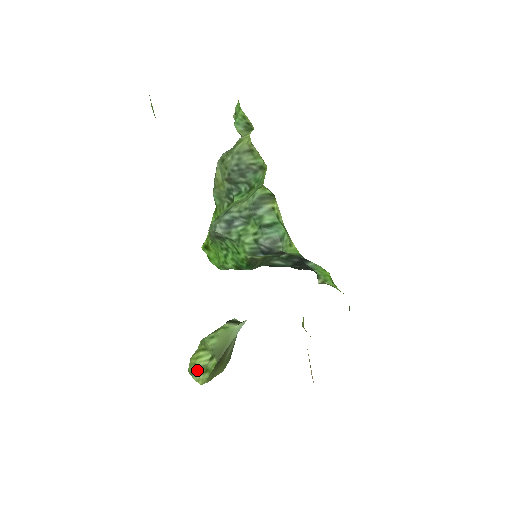
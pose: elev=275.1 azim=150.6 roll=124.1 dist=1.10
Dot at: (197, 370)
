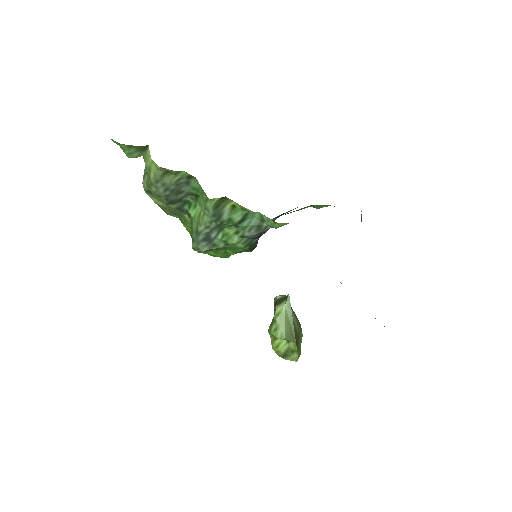
Dot at: (285, 355)
